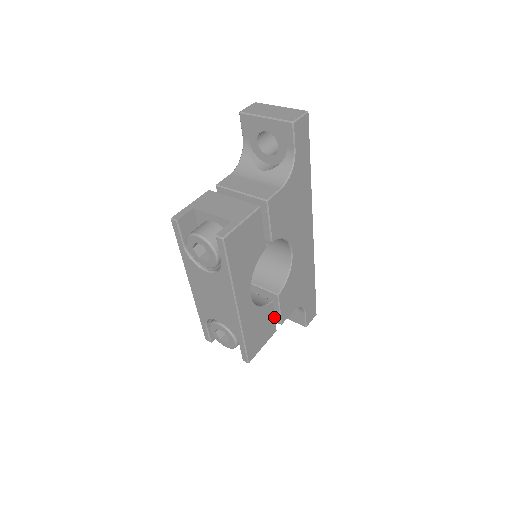
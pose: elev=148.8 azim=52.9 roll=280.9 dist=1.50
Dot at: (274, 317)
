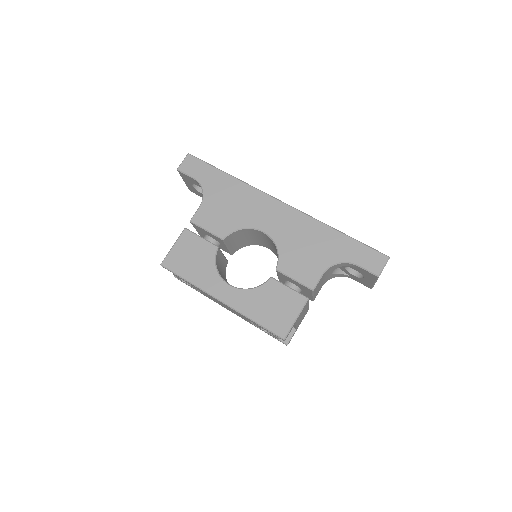
Dot at: (289, 288)
